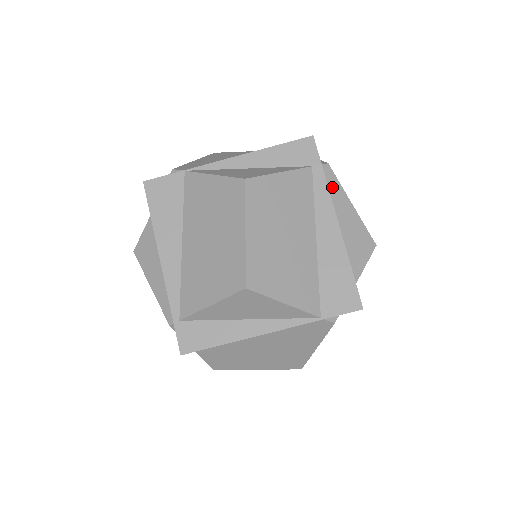
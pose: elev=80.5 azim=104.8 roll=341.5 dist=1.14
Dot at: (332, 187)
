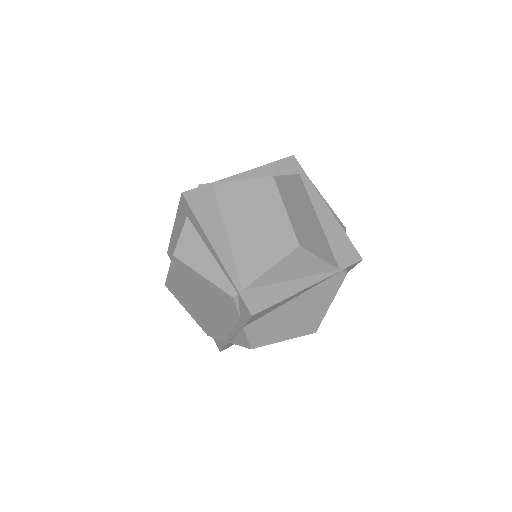
Dot at: occluded
